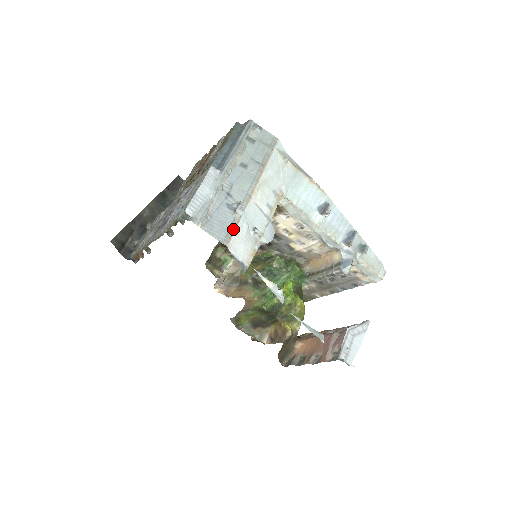
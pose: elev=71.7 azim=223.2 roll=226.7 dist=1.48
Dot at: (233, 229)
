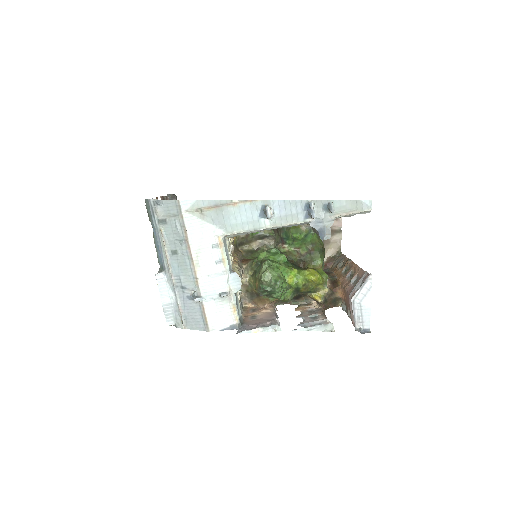
Dot at: (204, 316)
